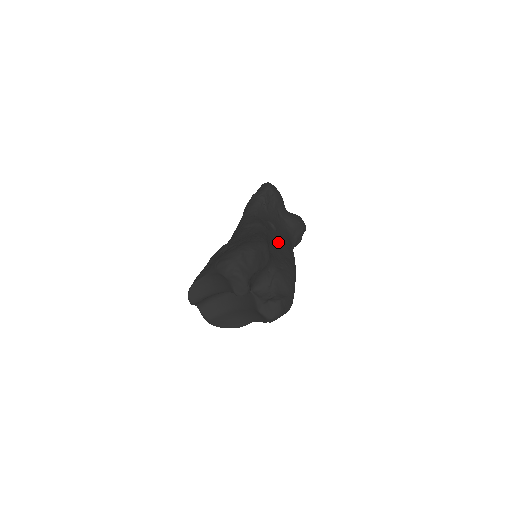
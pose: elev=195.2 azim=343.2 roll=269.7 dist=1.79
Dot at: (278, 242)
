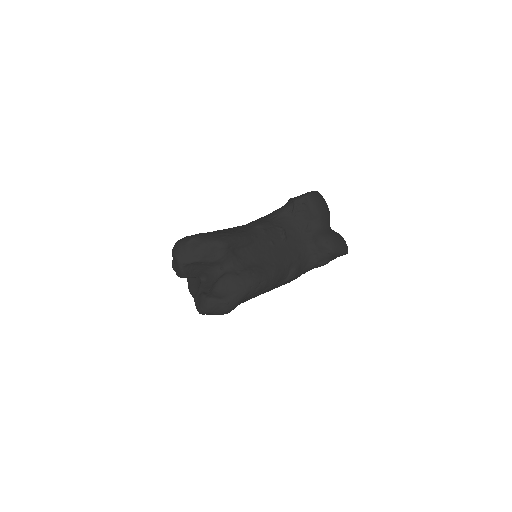
Dot at: (272, 250)
